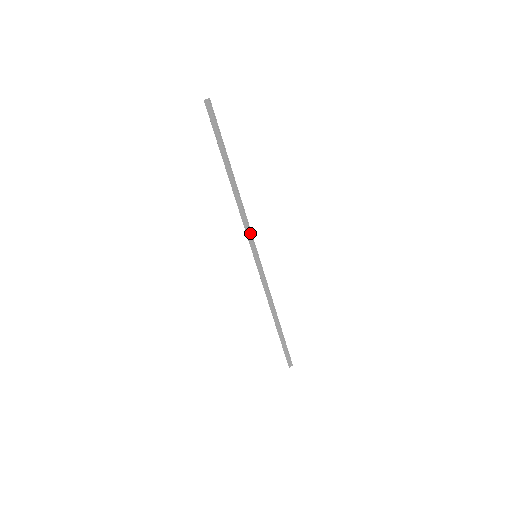
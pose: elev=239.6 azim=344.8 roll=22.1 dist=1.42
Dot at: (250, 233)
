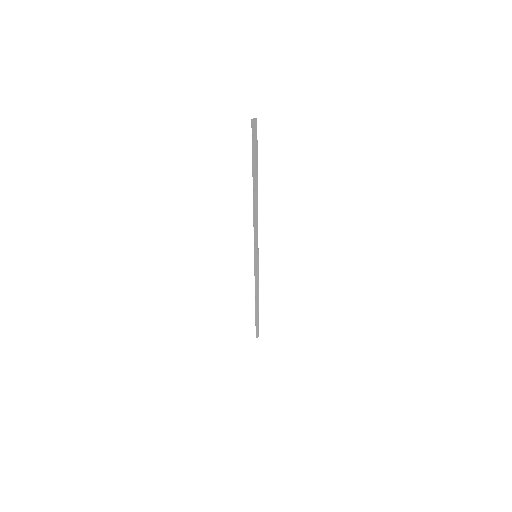
Dot at: (256, 237)
